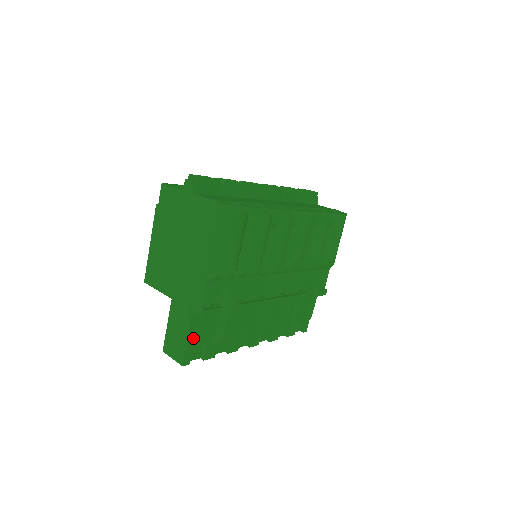
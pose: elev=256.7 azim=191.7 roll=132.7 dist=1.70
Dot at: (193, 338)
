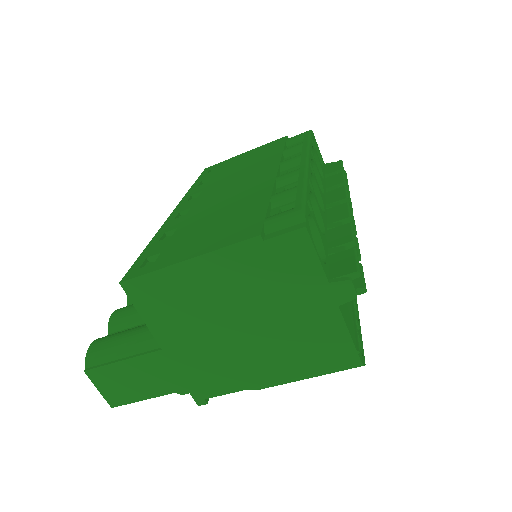
Dot at: occluded
